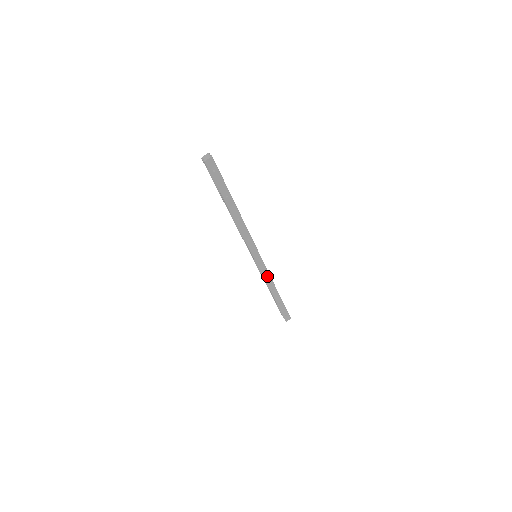
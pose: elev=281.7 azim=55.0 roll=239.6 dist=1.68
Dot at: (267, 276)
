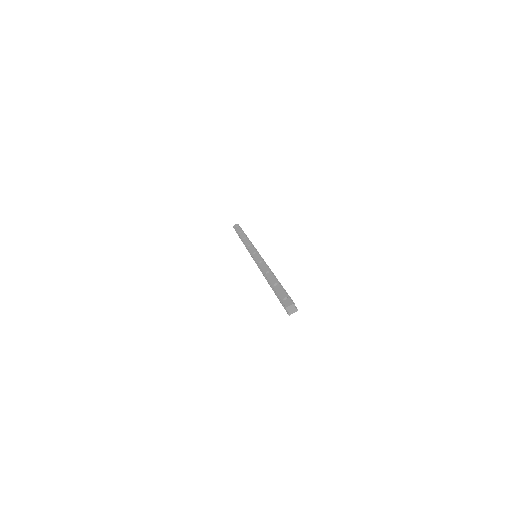
Dot at: occluded
